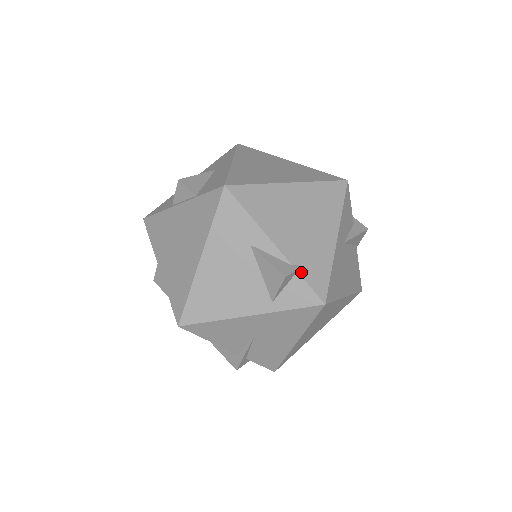
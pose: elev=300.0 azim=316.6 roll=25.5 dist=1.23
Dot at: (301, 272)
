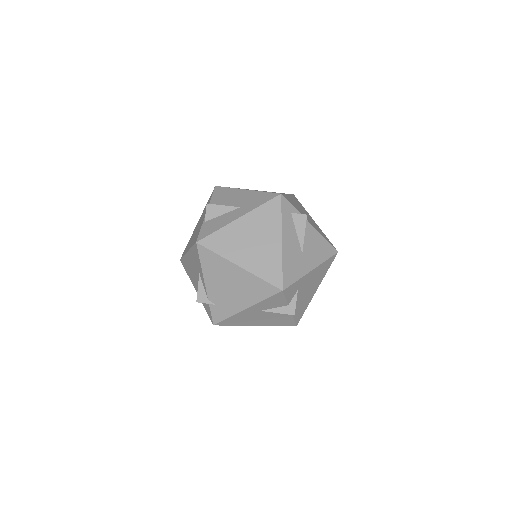
Dot at: (211, 305)
